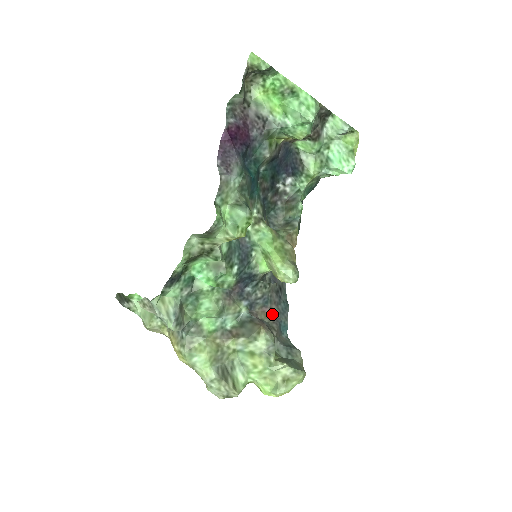
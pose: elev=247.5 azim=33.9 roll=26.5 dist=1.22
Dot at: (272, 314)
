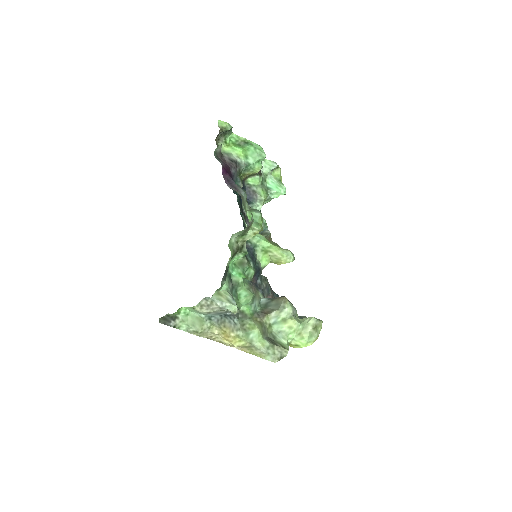
Dot at: occluded
